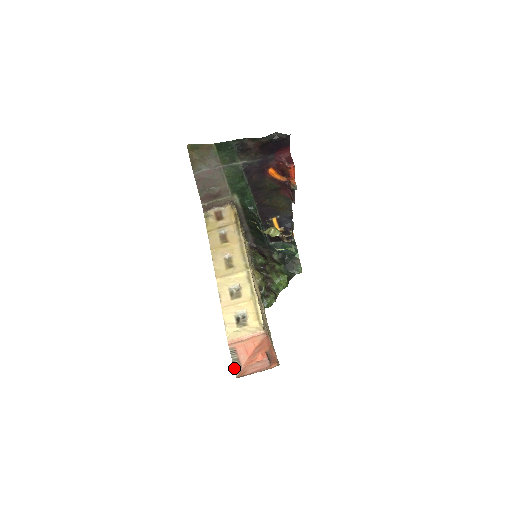
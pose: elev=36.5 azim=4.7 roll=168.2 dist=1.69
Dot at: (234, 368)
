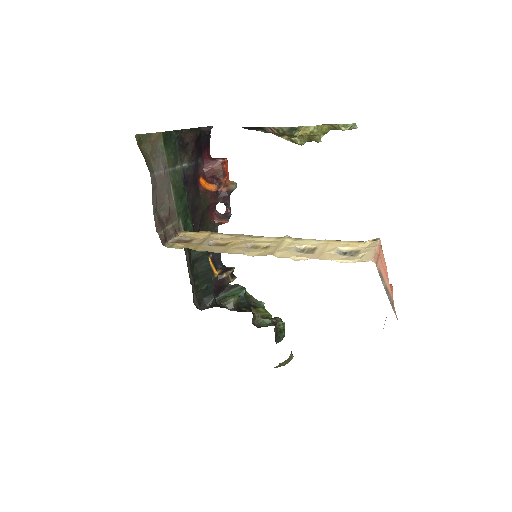
Dot at: (391, 305)
